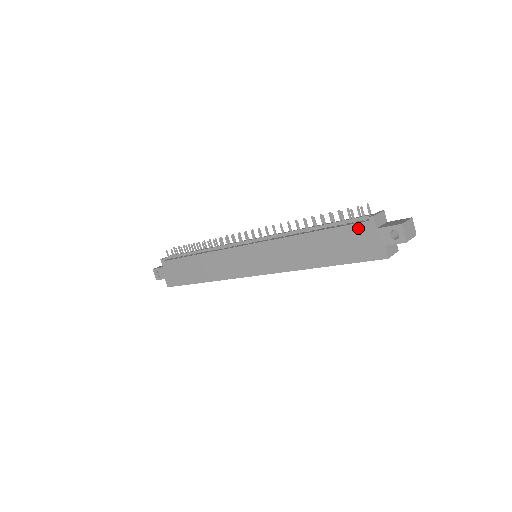
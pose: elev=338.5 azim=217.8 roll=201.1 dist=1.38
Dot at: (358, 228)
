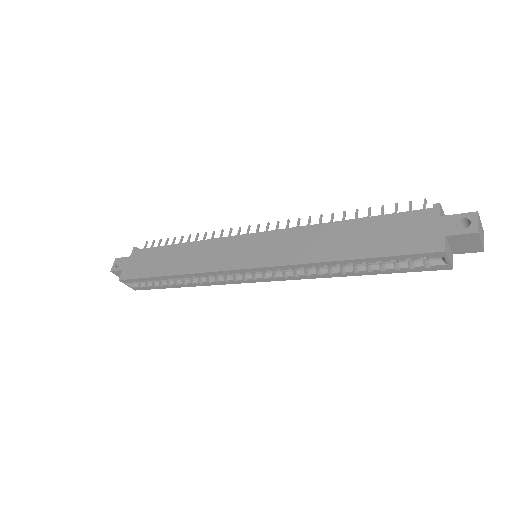
Dot at: (415, 215)
